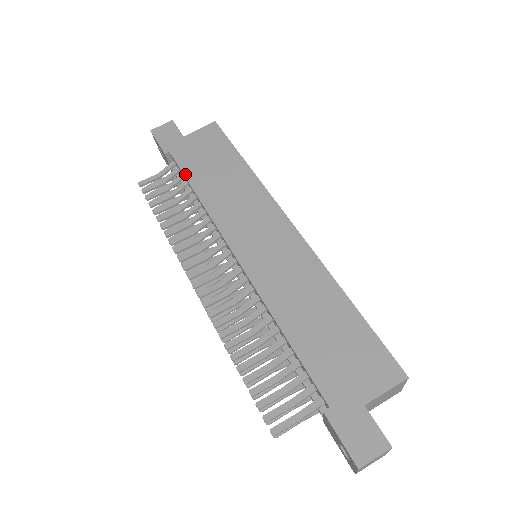
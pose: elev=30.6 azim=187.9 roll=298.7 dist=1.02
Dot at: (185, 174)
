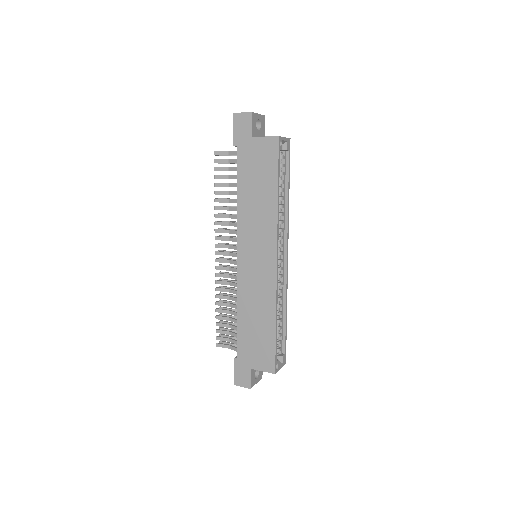
Dot at: (238, 176)
